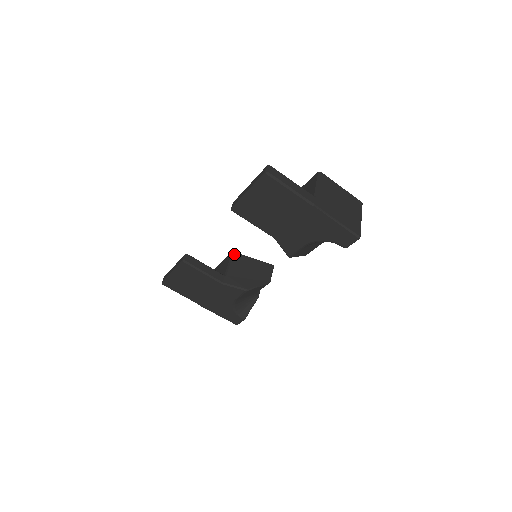
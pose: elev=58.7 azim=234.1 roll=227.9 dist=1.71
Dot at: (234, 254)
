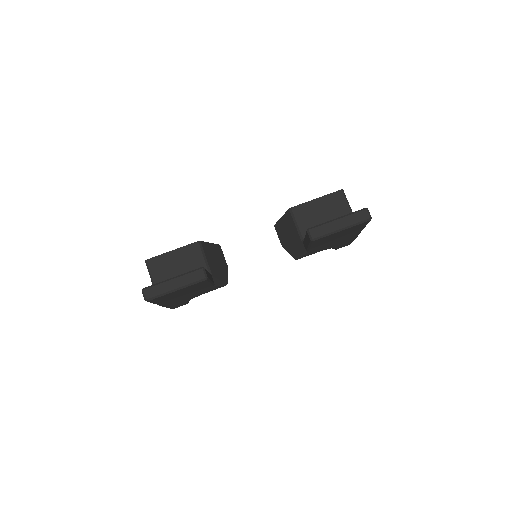
Dot at: (202, 244)
